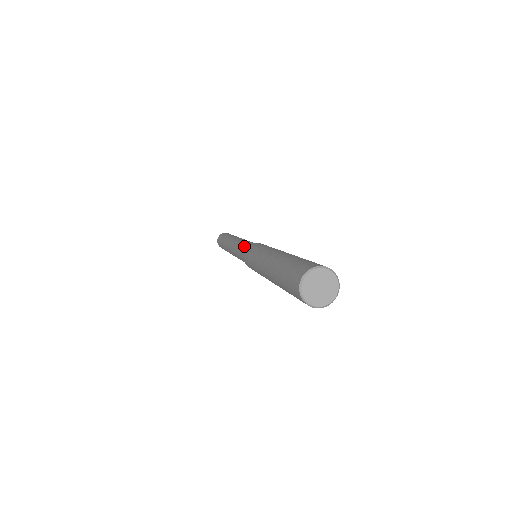
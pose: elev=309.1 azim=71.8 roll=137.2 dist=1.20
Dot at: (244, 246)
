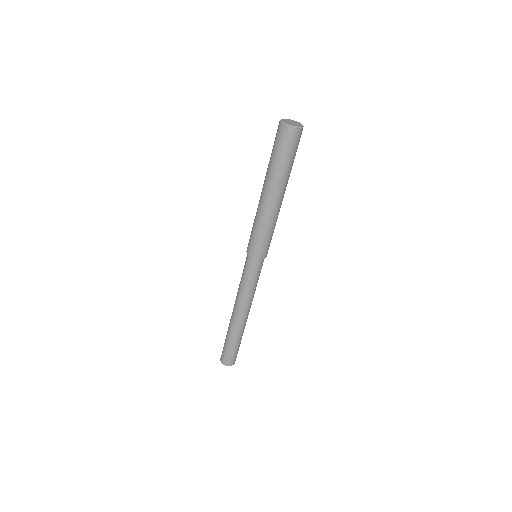
Dot at: occluded
